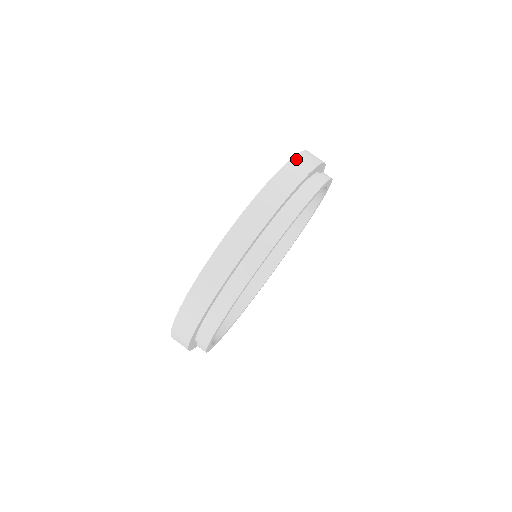
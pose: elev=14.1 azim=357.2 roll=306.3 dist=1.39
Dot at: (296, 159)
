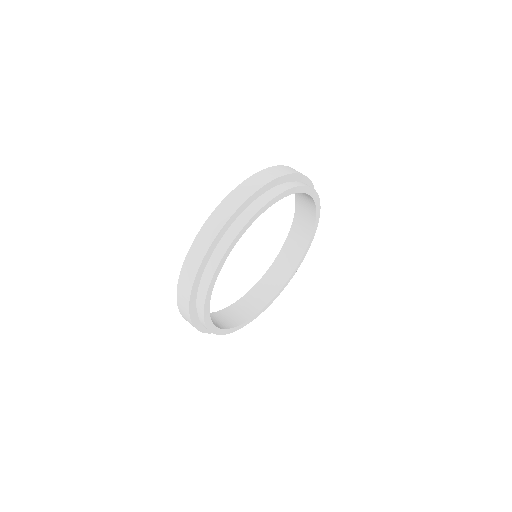
Dot at: (270, 169)
